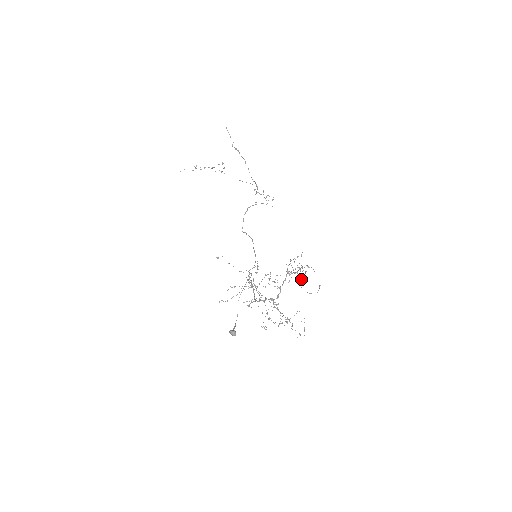
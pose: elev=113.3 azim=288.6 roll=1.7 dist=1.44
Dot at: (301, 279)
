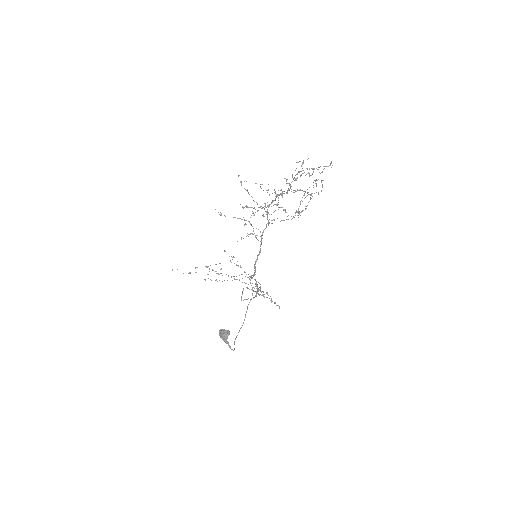
Dot at: occluded
